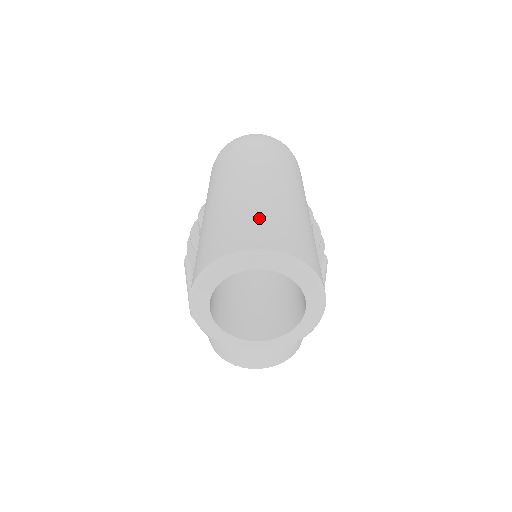
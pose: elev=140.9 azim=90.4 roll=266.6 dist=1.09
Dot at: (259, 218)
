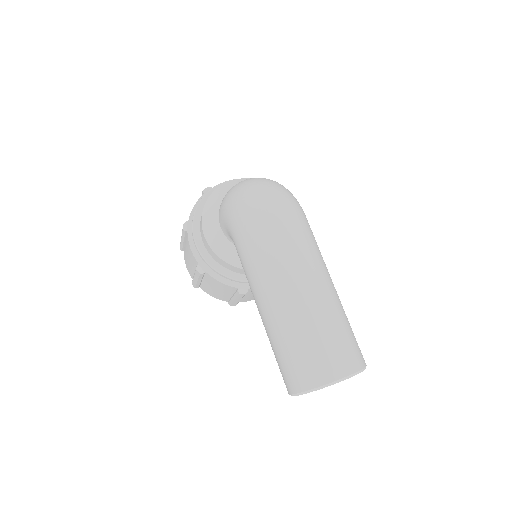
Dot at: (331, 343)
